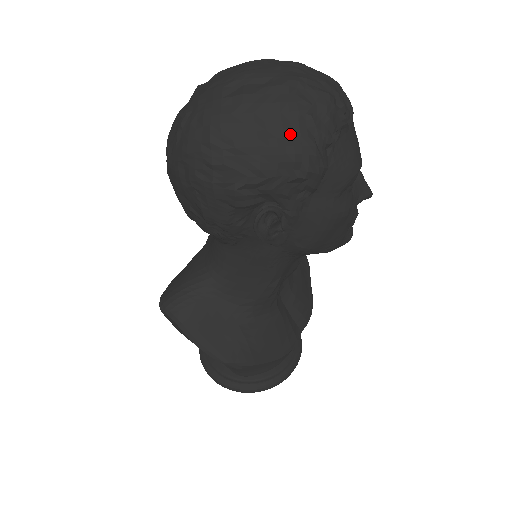
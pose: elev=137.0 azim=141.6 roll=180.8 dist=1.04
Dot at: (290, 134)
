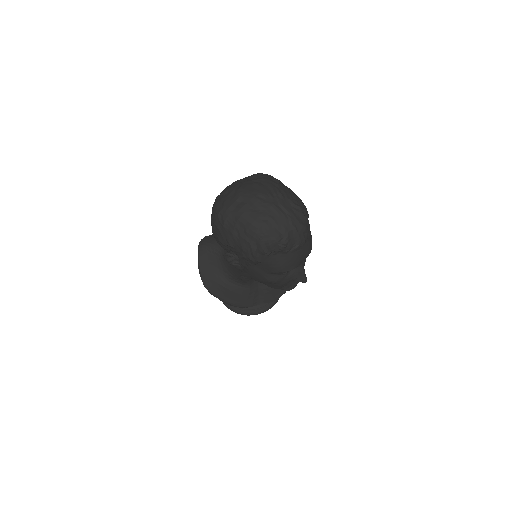
Dot at: (246, 239)
